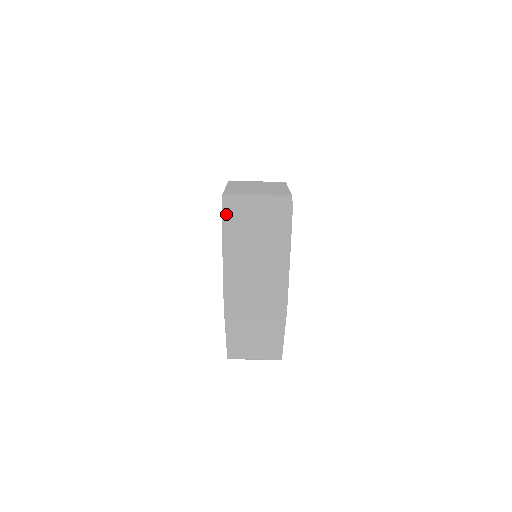
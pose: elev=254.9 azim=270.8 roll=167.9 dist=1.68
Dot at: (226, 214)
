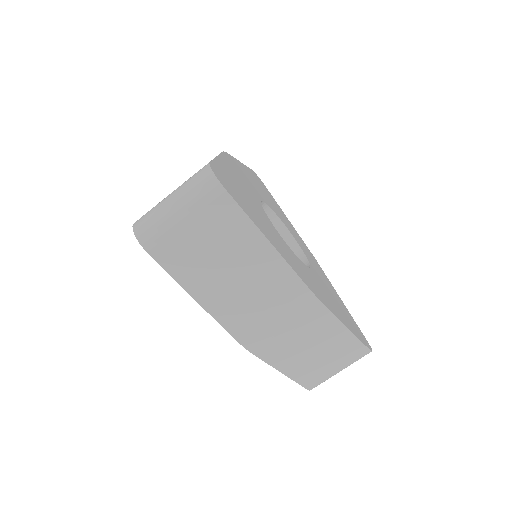
Dot at: (148, 245)
